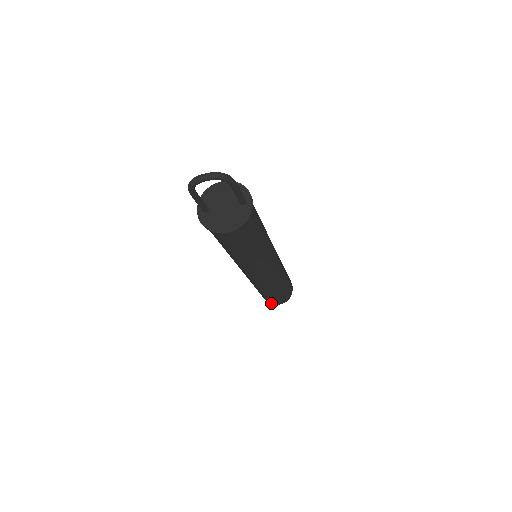
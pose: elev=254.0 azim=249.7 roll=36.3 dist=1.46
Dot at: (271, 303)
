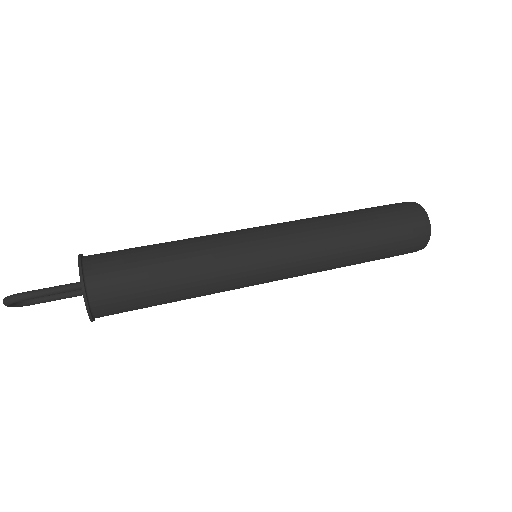
Dot at: occluded
